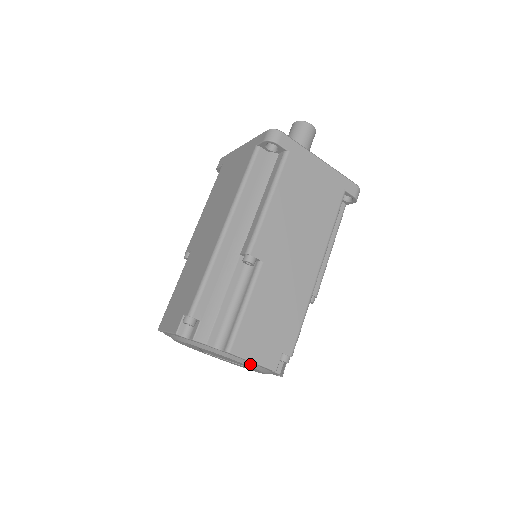
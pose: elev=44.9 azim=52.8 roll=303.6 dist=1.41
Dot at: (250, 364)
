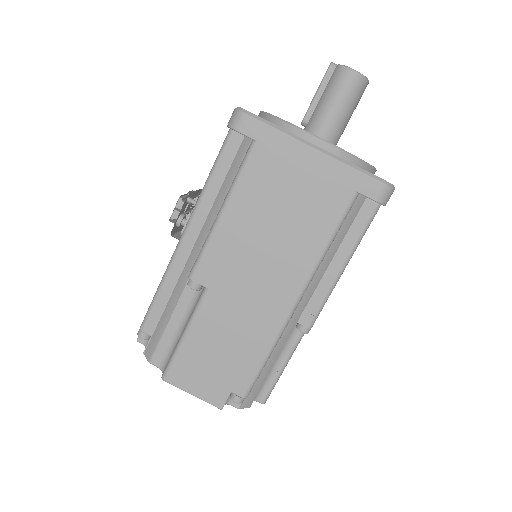
Dot at: occluded
